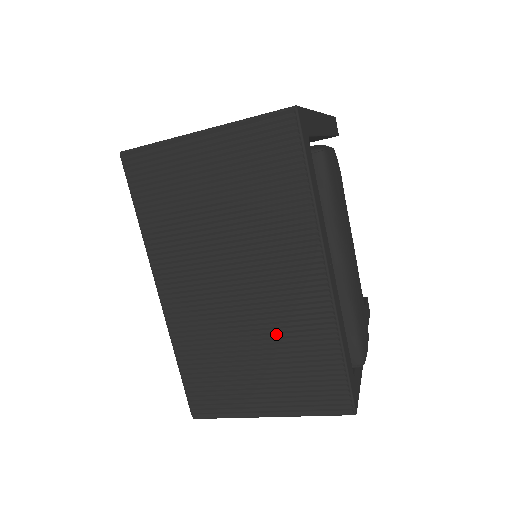
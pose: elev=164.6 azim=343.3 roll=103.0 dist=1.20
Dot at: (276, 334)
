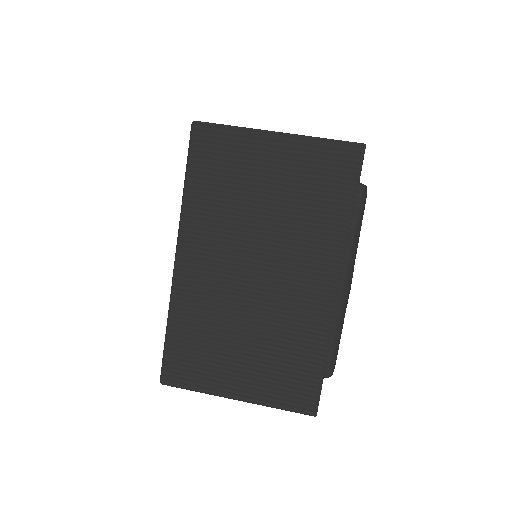
Dot at: (273, 327)
